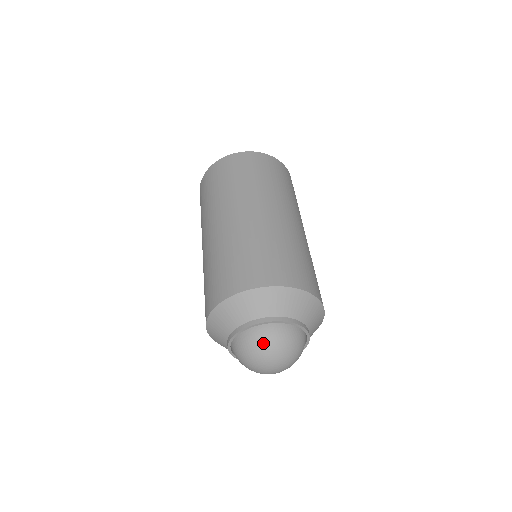
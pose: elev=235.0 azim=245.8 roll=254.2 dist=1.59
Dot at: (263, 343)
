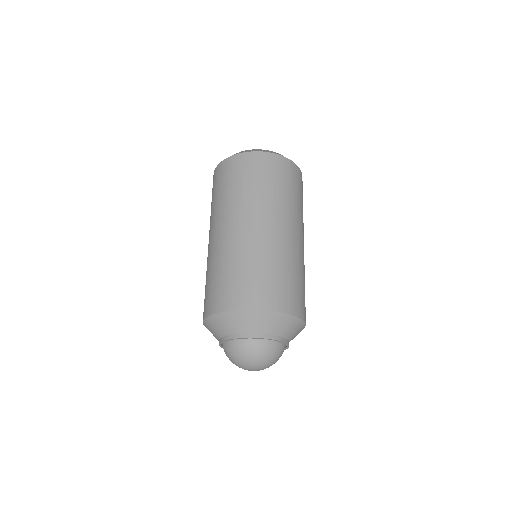
Dot at: (258, 353)
